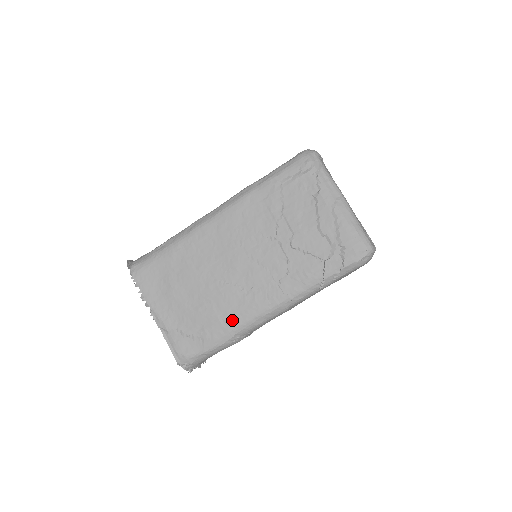
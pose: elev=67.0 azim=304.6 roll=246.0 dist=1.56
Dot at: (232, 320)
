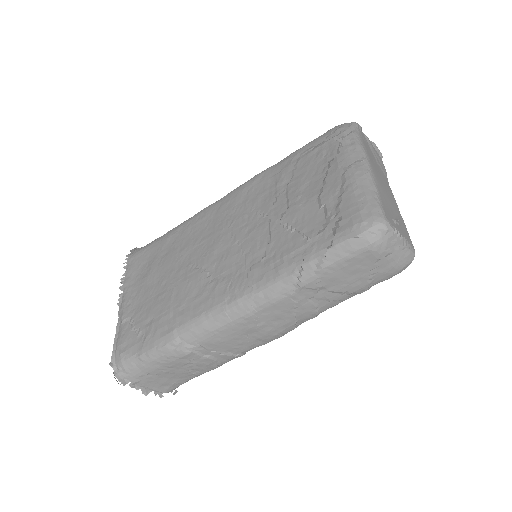
Dot at: (182, 314)
